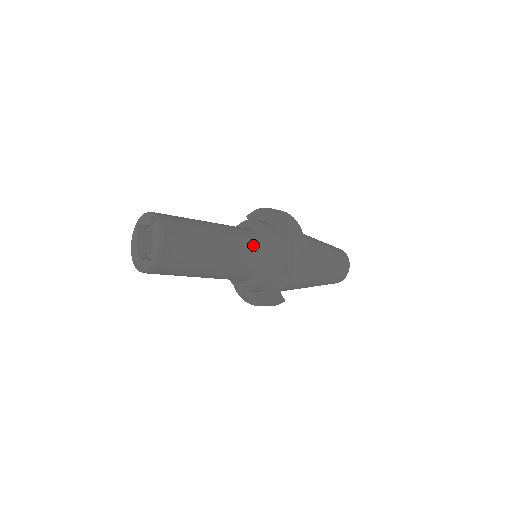
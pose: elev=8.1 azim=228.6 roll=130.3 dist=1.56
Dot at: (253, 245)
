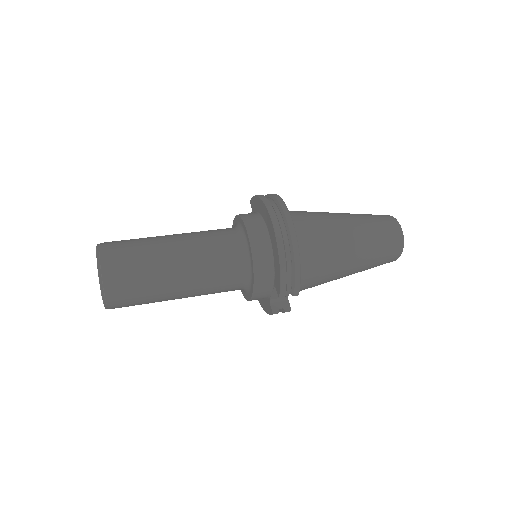
Dot at: (232, 258)
